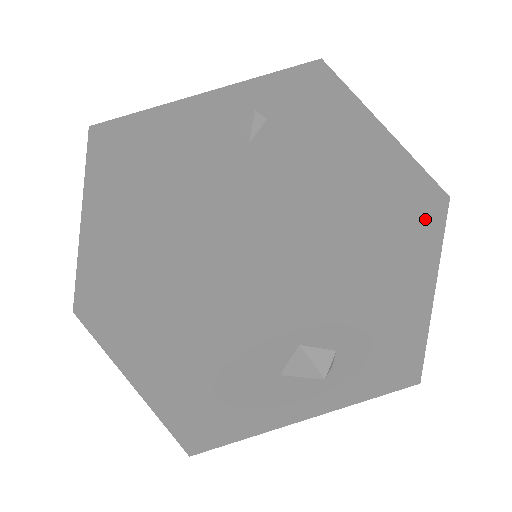
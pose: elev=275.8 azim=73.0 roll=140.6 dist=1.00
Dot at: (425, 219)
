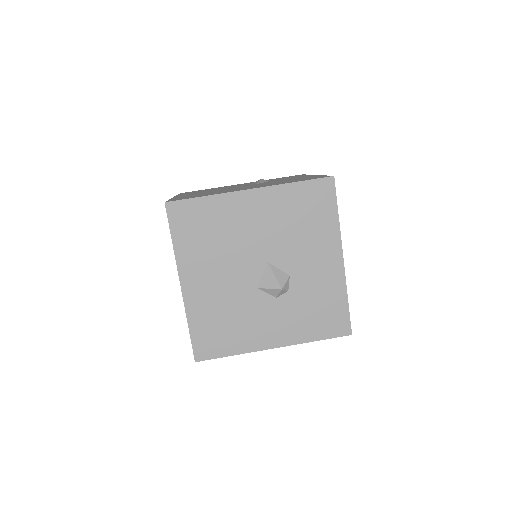
Dot at: (325, 186)
